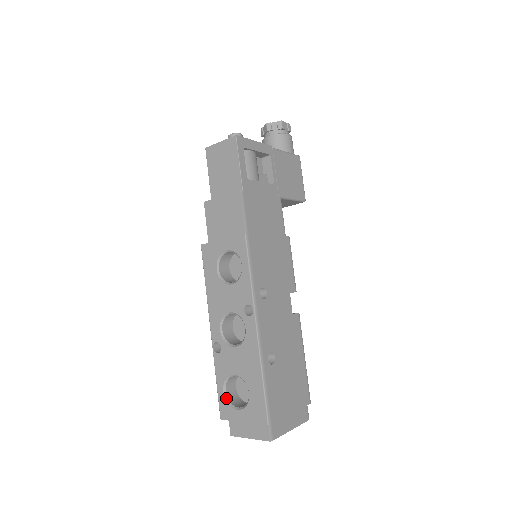
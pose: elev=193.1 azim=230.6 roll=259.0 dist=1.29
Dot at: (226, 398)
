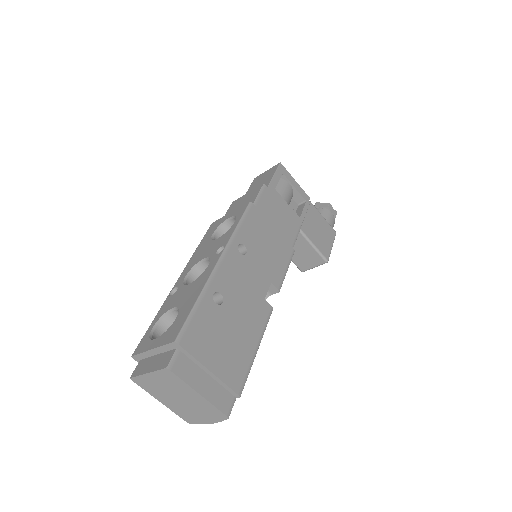
Dot at: (151, 333)
